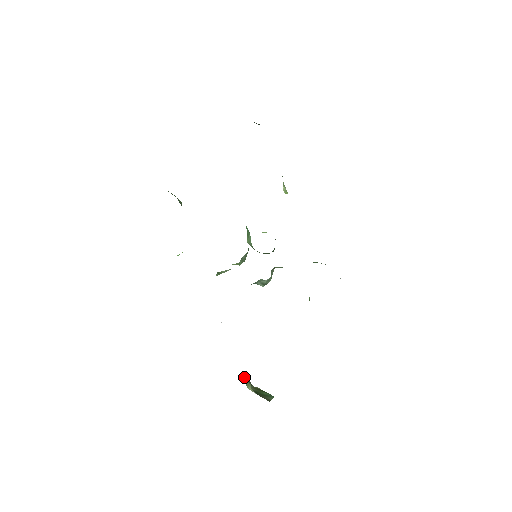
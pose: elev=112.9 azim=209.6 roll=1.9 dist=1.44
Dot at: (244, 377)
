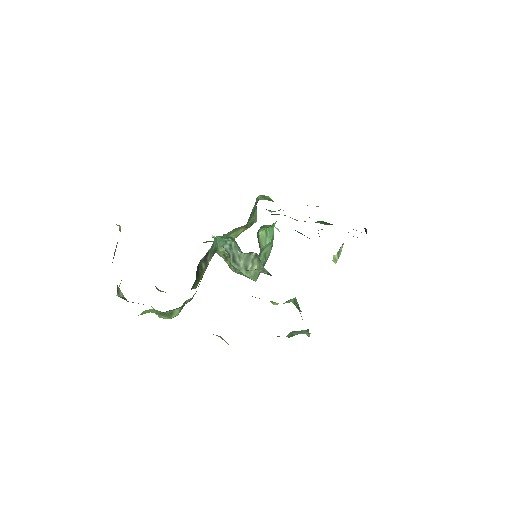
Dot at: occluded
